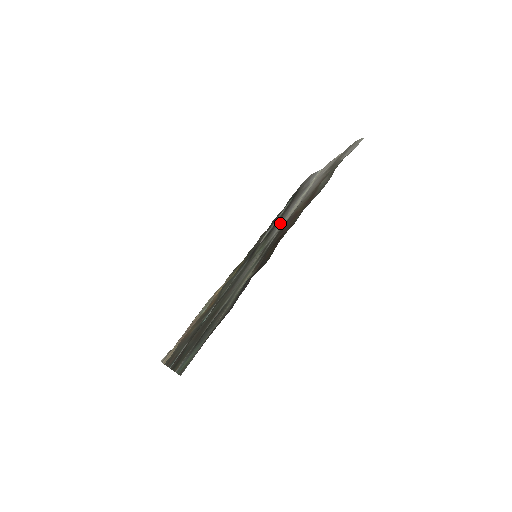
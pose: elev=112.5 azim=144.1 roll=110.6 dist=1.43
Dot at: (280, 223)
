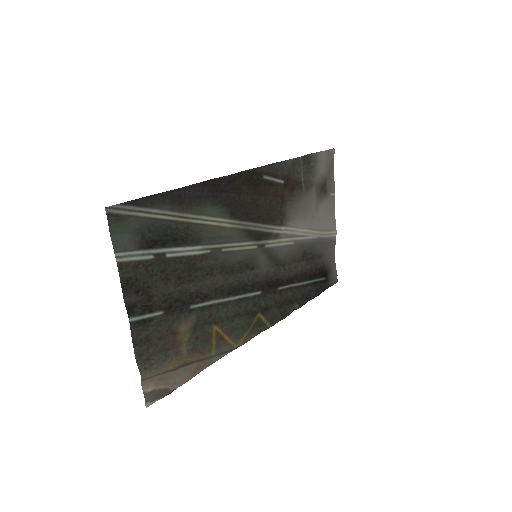
Dot at: (288, 248)
